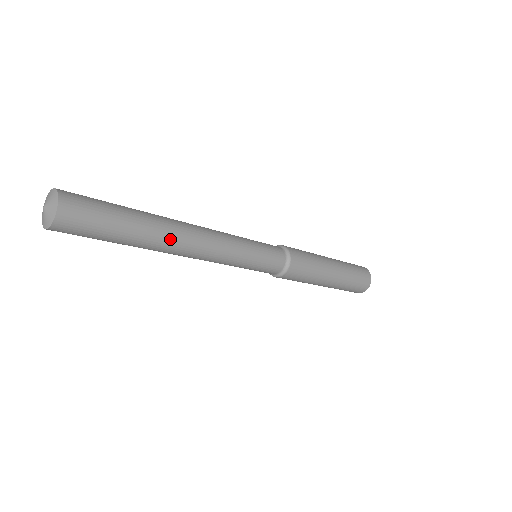
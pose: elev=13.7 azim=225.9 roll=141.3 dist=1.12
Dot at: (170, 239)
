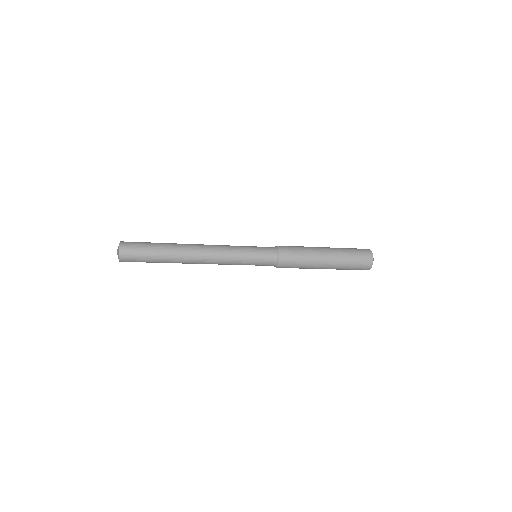
Dot at: (184, 248)
